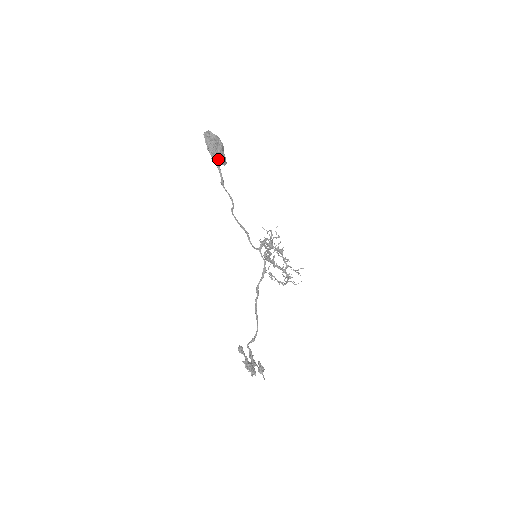
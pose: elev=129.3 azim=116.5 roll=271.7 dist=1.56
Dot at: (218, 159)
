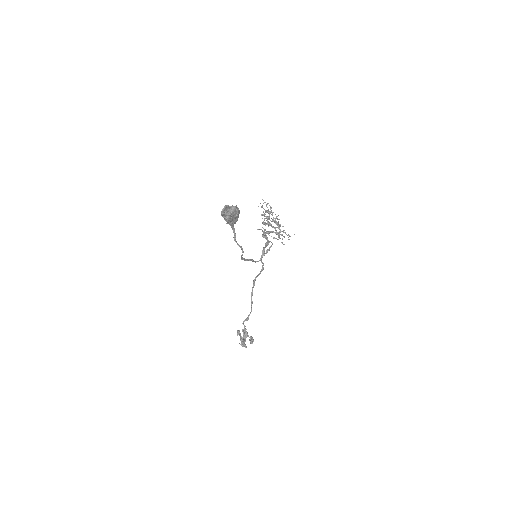
Dot at: (233, 223)
